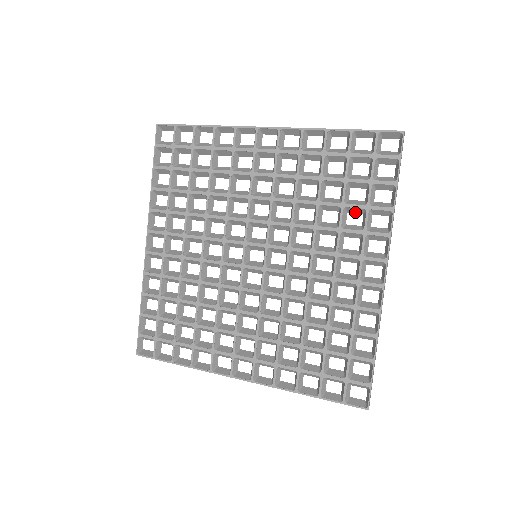
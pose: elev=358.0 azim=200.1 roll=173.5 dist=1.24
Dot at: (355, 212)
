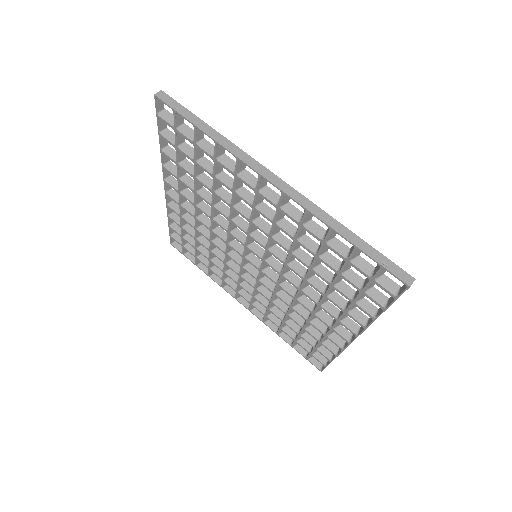
Dot at: occluded
